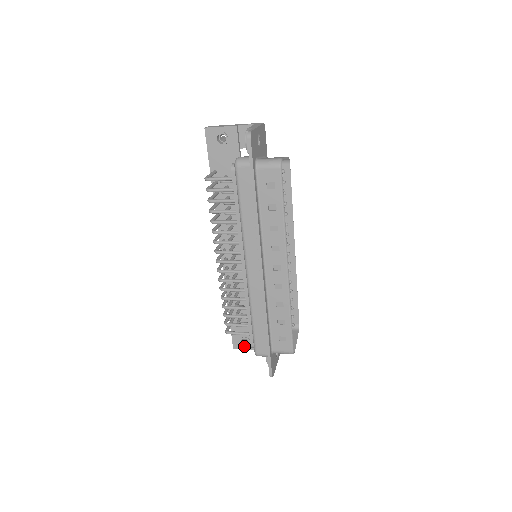
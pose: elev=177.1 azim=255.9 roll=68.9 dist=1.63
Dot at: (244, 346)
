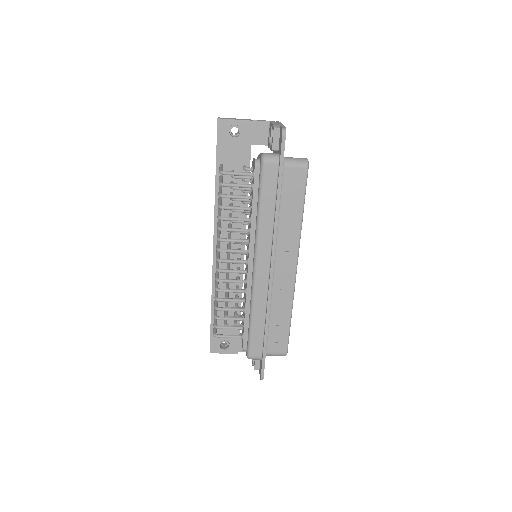
Dot at: (222, 350)
